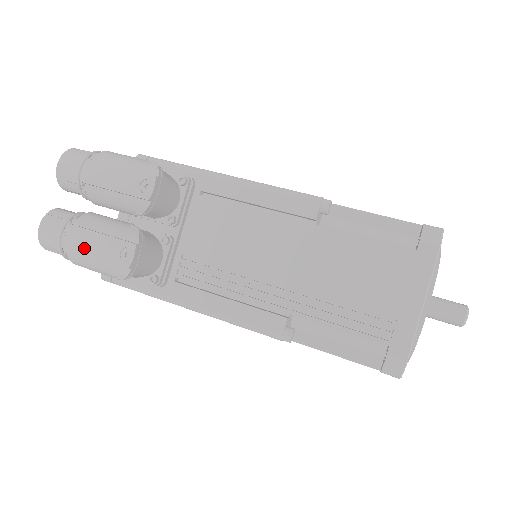
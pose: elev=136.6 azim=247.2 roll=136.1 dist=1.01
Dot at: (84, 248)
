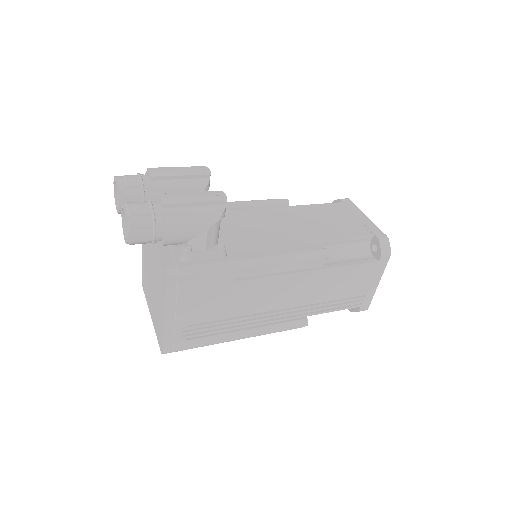
Dot at: (183, 200)
